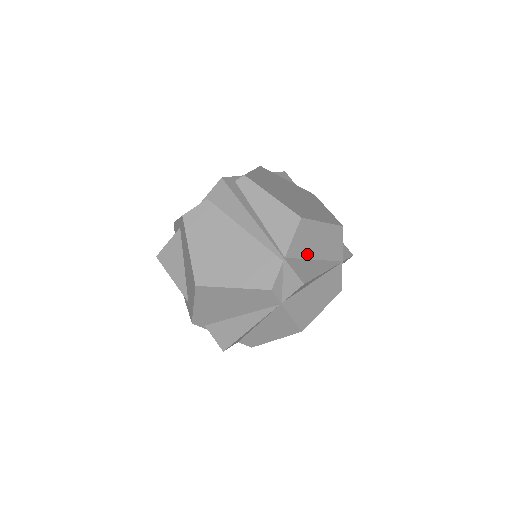
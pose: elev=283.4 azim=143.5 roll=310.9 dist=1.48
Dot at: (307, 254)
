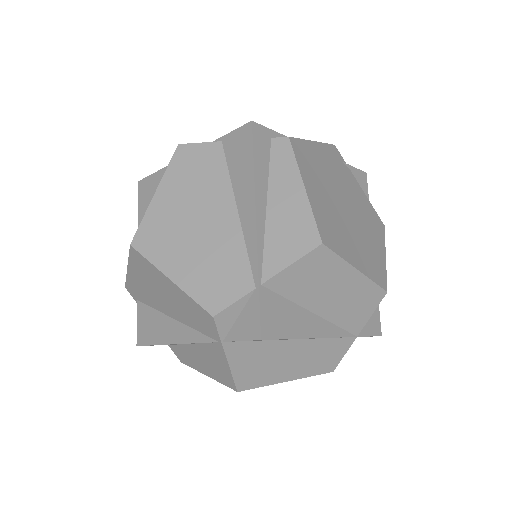
Dot at: (303, 299)
